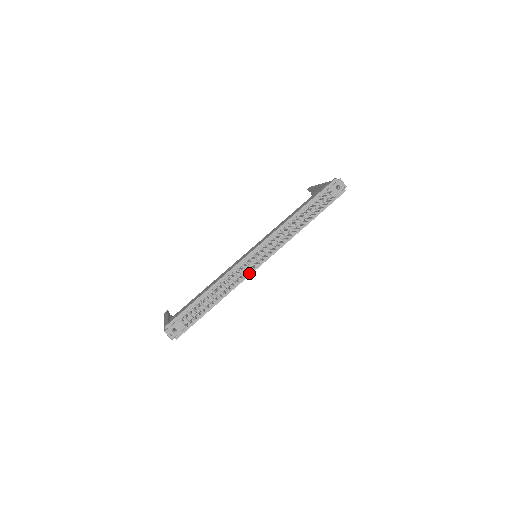
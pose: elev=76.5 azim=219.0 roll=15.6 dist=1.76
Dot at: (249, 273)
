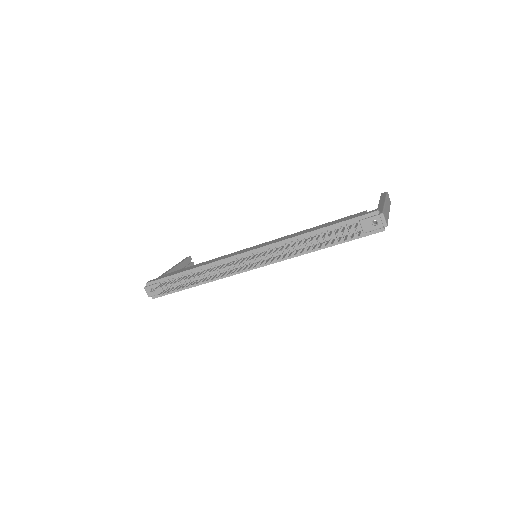
Dot at: (237, 272)
